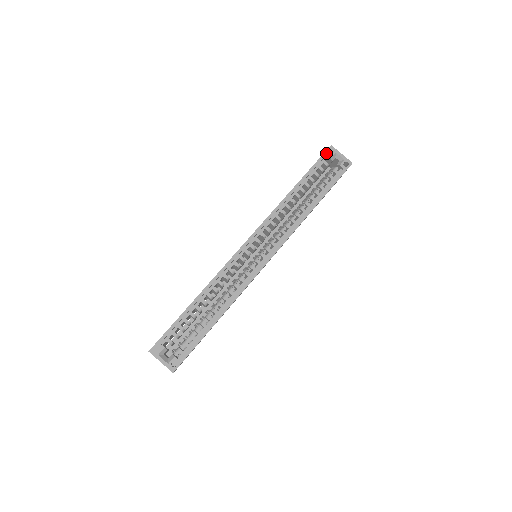
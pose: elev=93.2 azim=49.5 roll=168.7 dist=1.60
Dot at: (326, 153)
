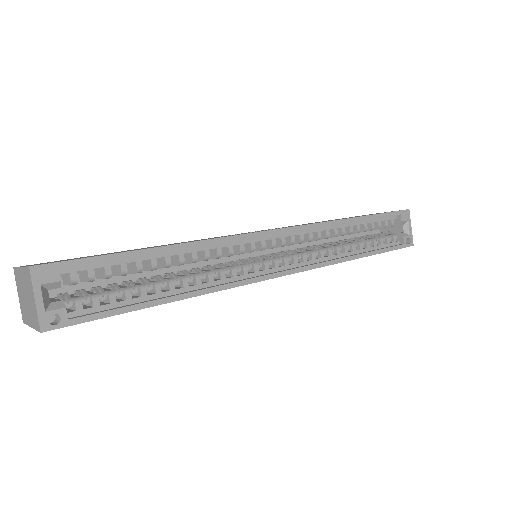
Dot at: (401, 212)
